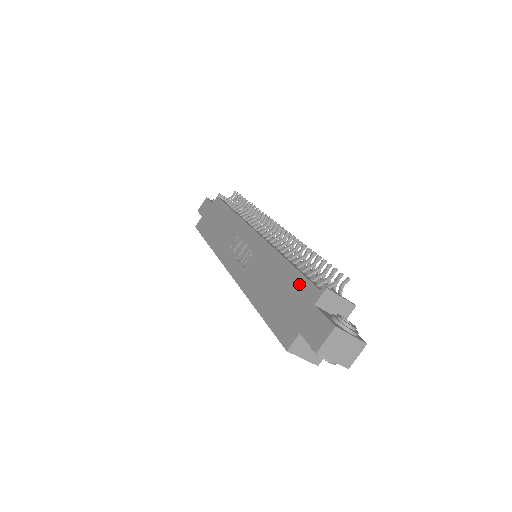
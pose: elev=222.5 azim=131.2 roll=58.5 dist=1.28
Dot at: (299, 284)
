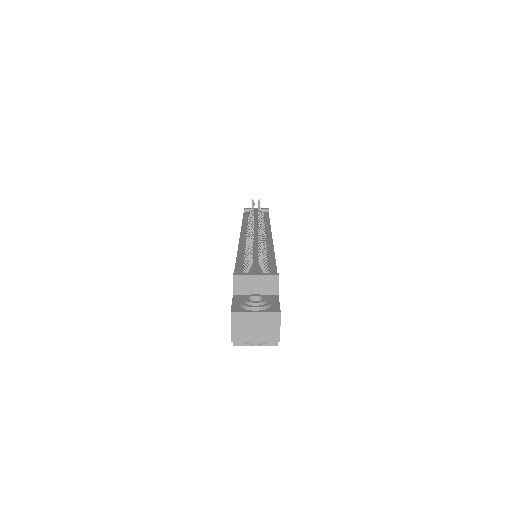
Dot at: occluded
